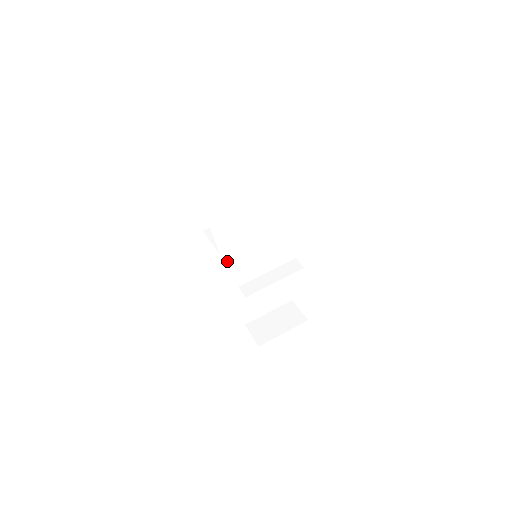
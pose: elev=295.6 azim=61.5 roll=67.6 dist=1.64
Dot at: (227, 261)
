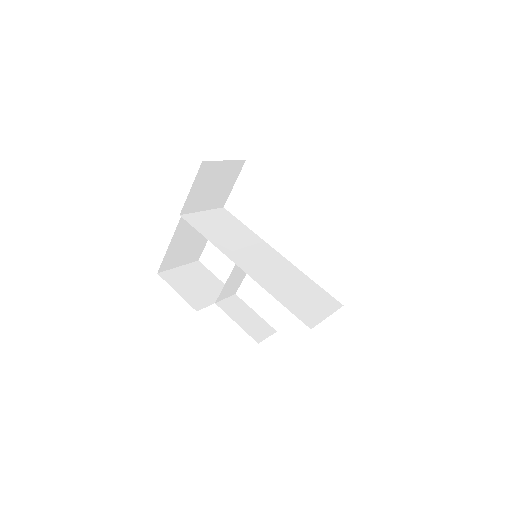
Dot at: (225, 252)
